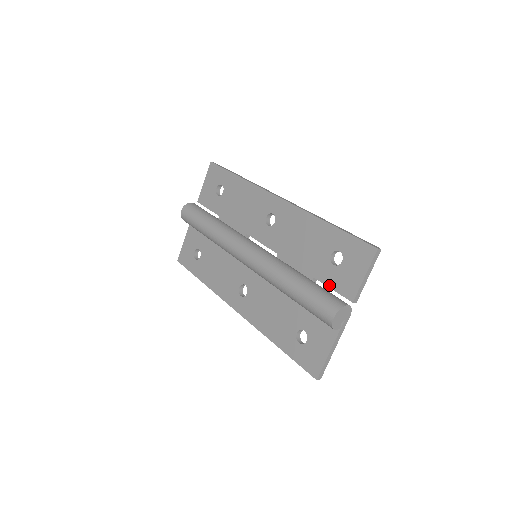
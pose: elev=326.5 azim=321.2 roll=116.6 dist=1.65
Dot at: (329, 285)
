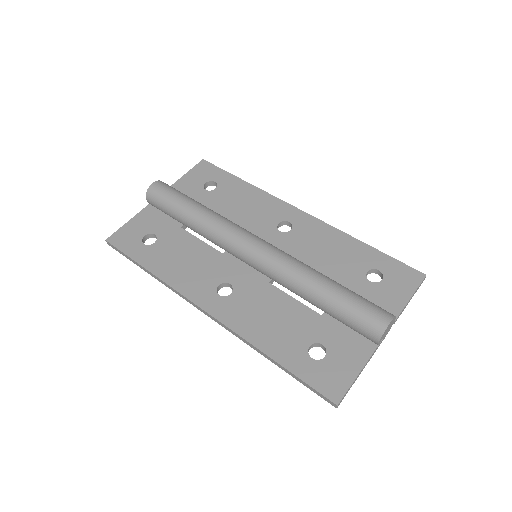
Dot at: occluded
